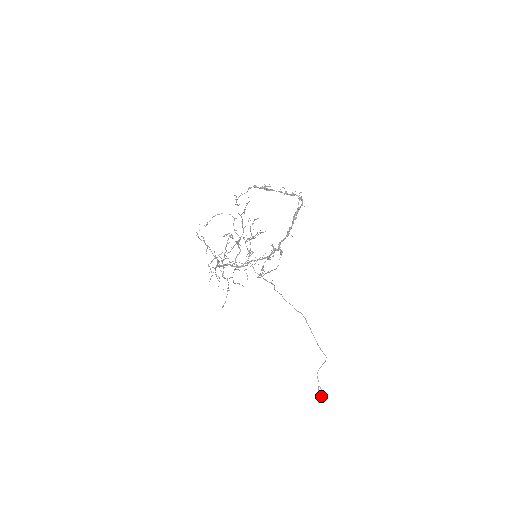
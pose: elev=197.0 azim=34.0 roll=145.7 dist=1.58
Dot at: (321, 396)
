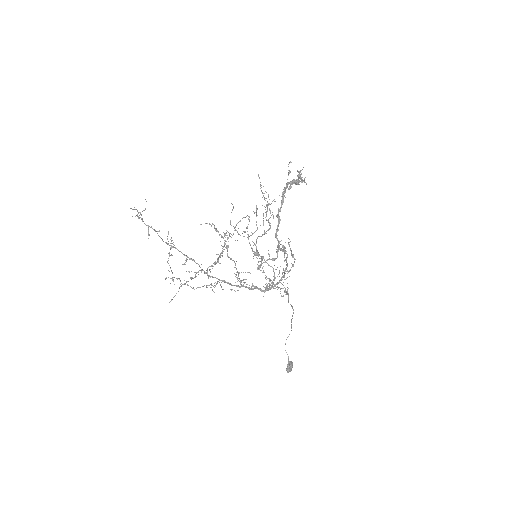
Dot at: occluded
